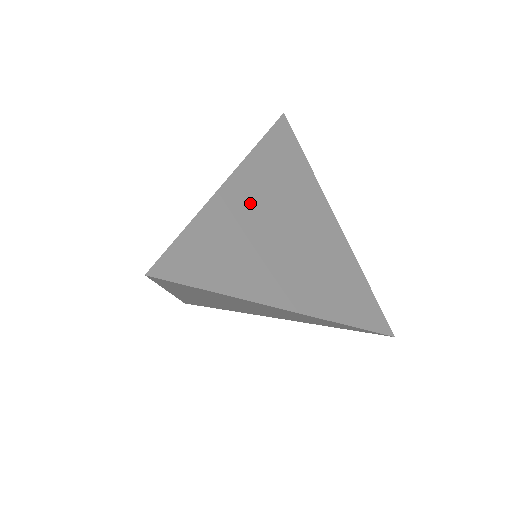
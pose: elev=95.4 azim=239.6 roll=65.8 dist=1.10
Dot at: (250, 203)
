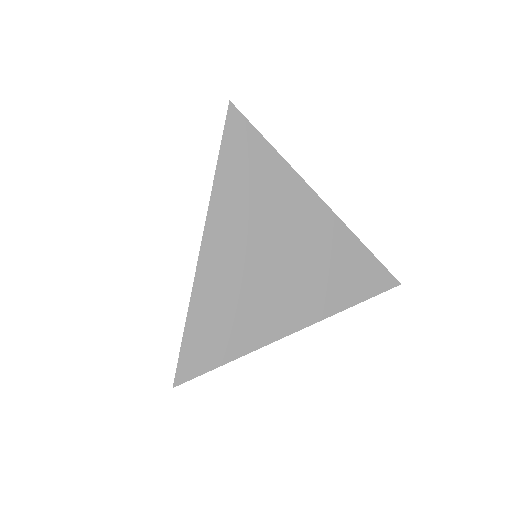
Dot at: (230, 255)
